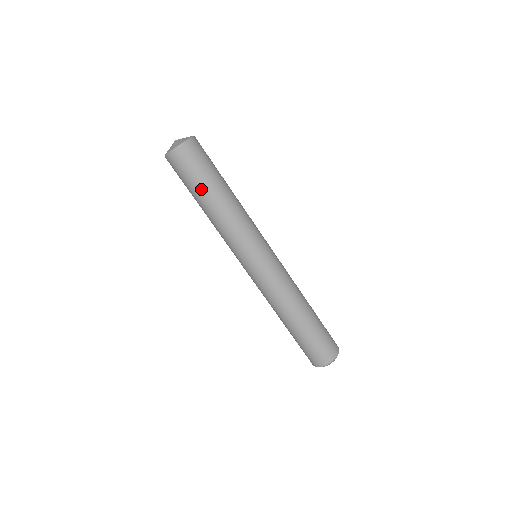
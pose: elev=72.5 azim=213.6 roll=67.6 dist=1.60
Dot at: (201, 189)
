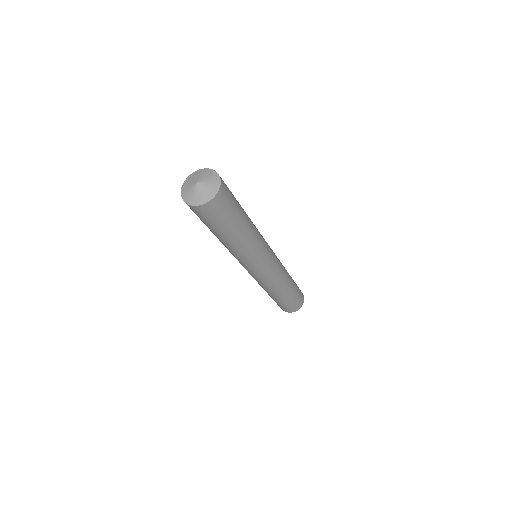
Dot at: (233, 226)
